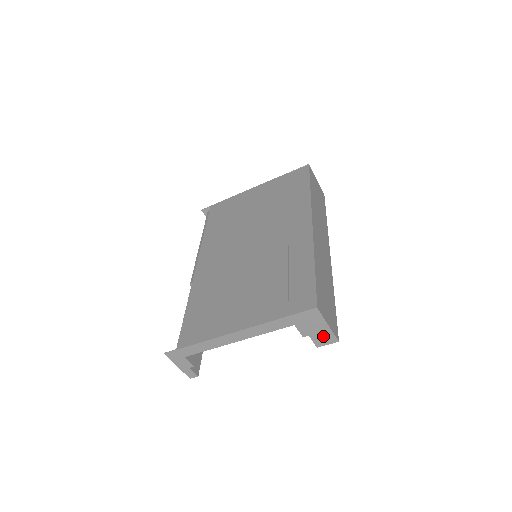
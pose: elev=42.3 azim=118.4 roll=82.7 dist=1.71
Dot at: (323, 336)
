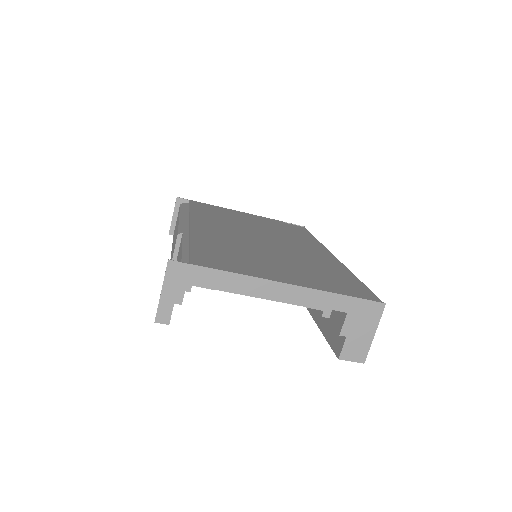
Dot at: (358, 346)
